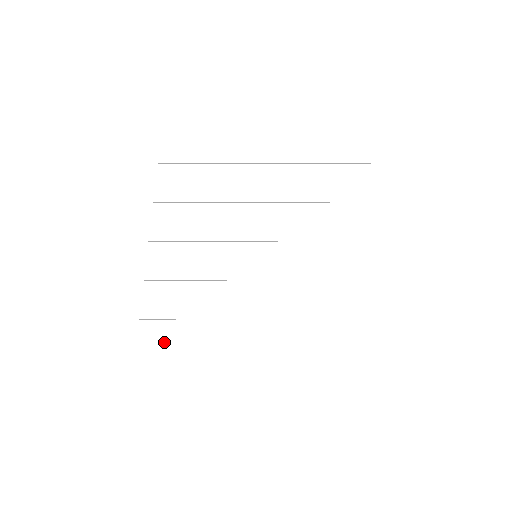
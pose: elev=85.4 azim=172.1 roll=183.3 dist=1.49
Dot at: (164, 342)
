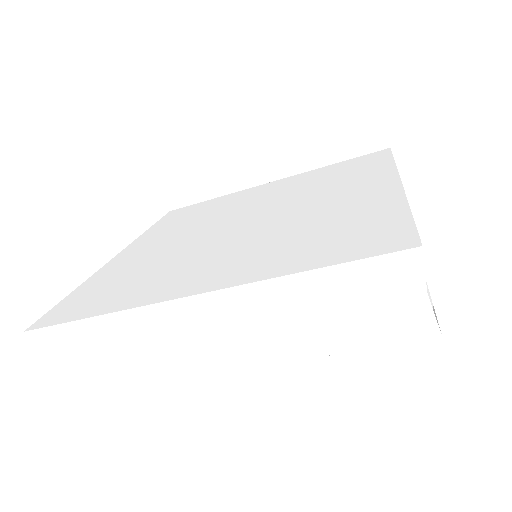
Dot at: occluded
